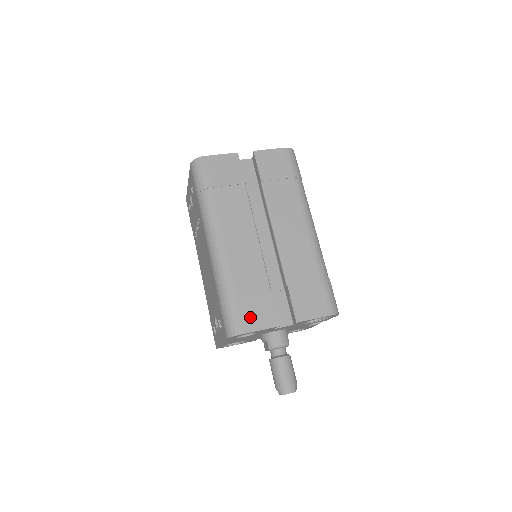
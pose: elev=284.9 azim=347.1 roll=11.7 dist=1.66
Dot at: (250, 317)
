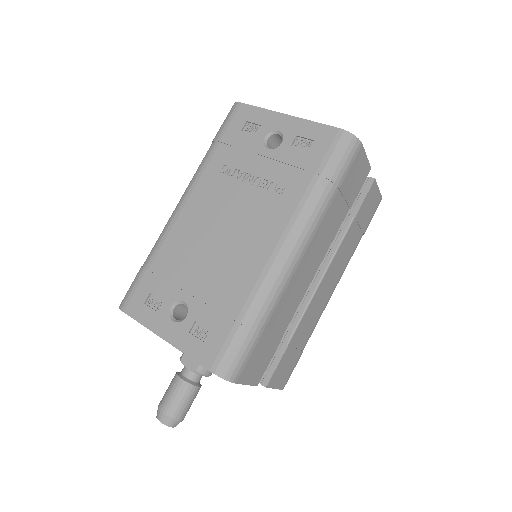
Dot at: (252, 366)
